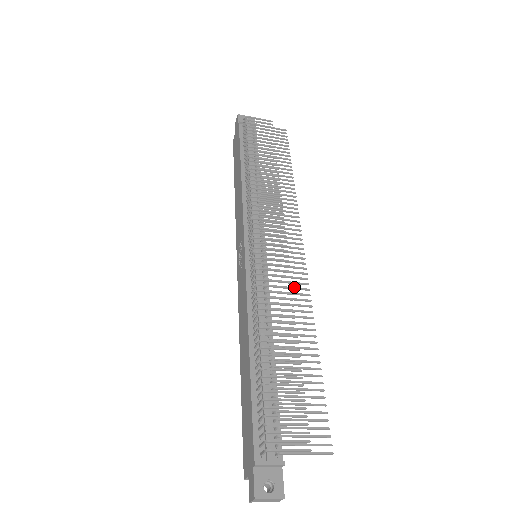
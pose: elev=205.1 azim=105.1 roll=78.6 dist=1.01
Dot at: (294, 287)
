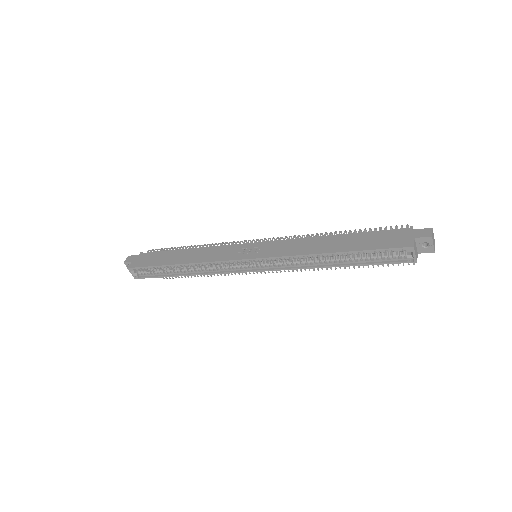
Dot at: occluded
